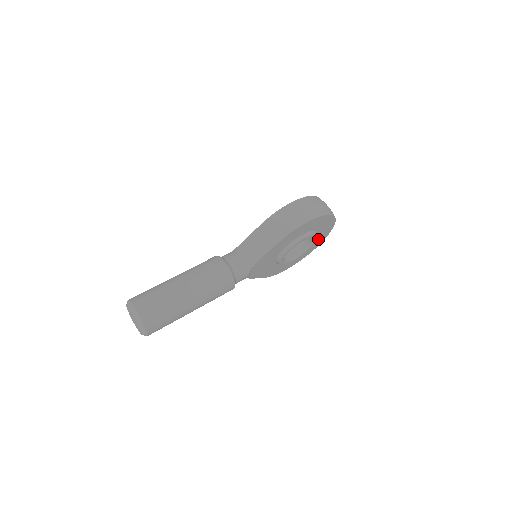
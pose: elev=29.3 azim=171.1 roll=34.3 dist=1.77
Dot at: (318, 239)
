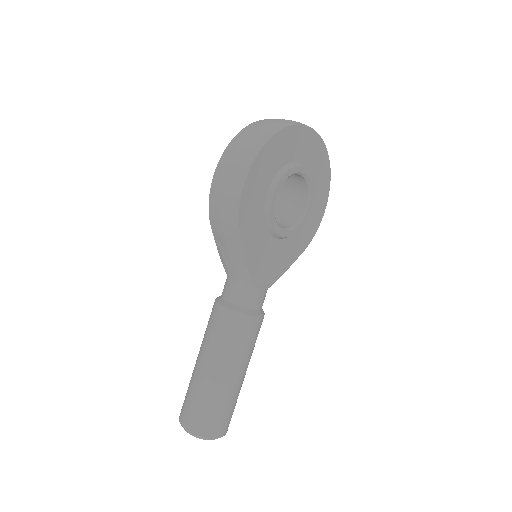
Dot at: (311, 157)
